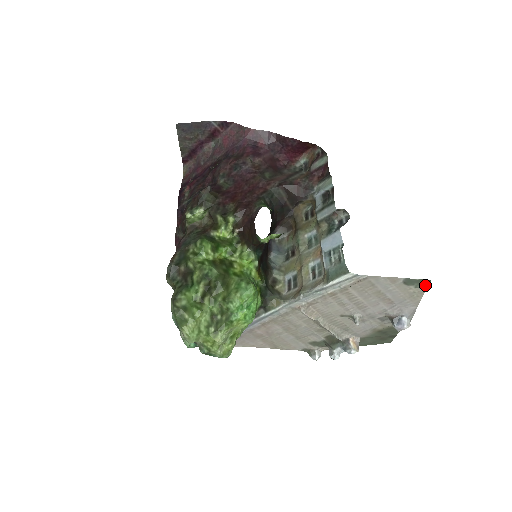
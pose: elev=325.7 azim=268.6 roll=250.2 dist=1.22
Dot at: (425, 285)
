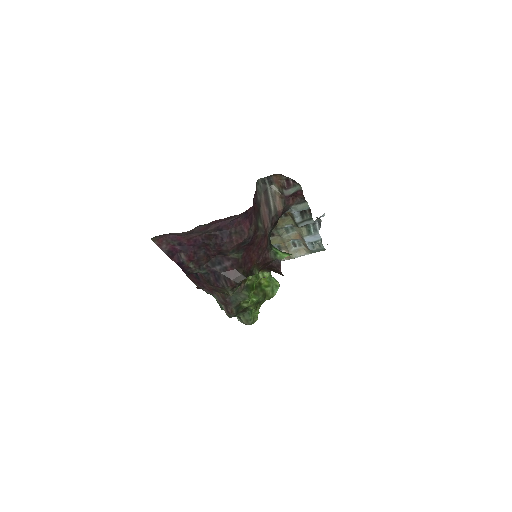
Dot at: occluded
